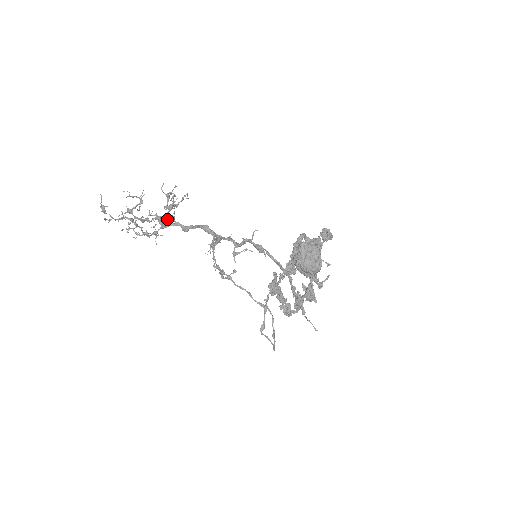
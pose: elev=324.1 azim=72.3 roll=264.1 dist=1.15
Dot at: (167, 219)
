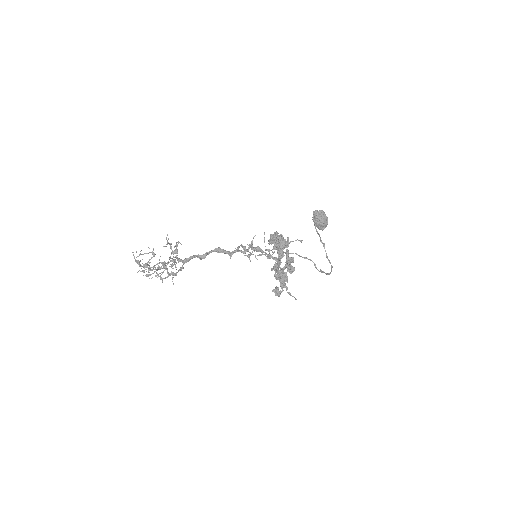
Dot at: (174, 263)
